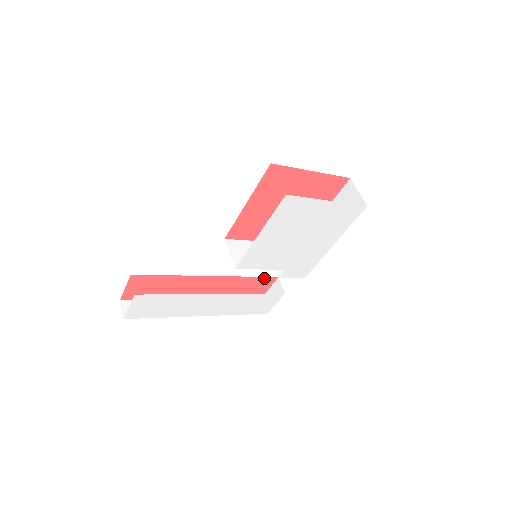
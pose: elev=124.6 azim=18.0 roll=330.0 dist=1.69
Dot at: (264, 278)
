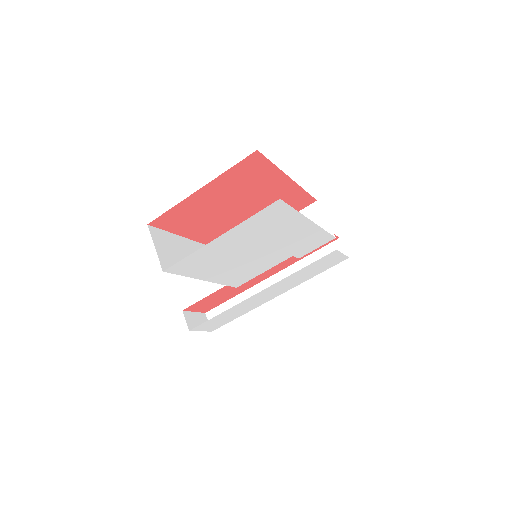
Dot at: occluded
